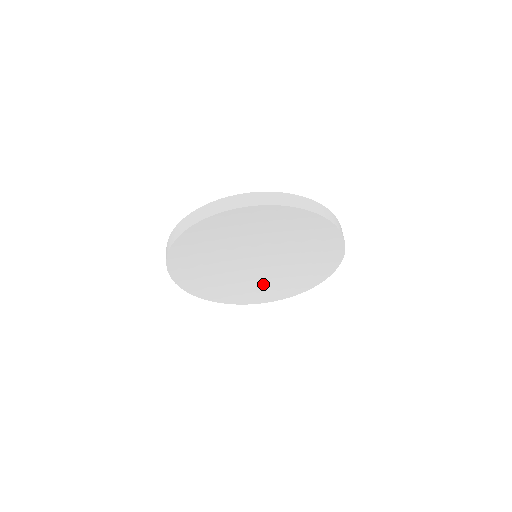
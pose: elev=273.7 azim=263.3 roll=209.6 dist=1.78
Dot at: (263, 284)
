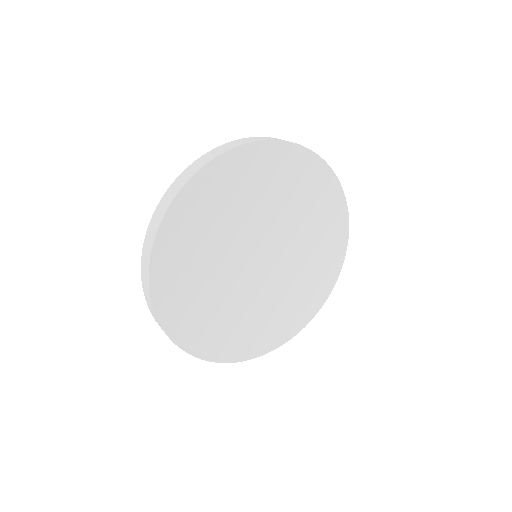
Dot at: (289, 295)
